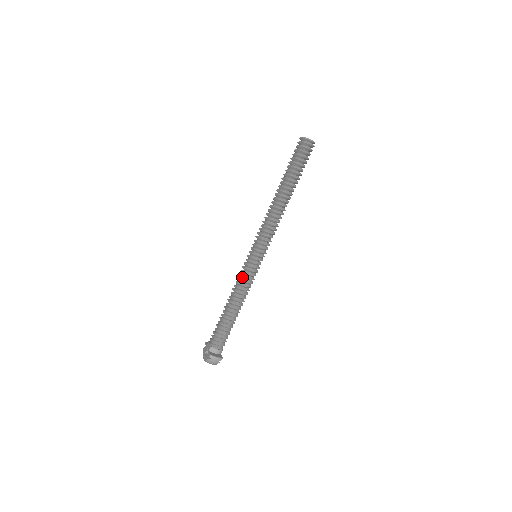
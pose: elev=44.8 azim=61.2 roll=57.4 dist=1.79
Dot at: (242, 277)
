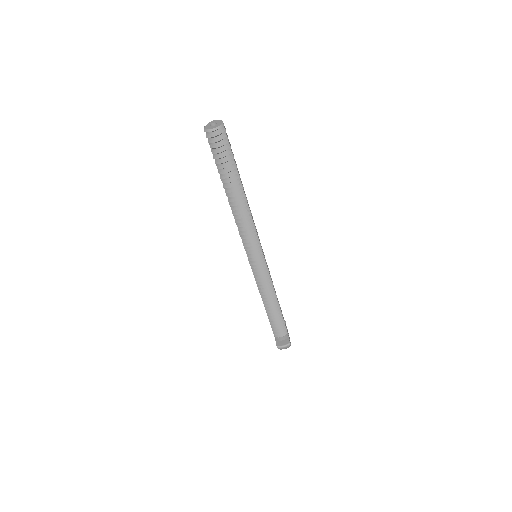
Dot at: (256, 281)
